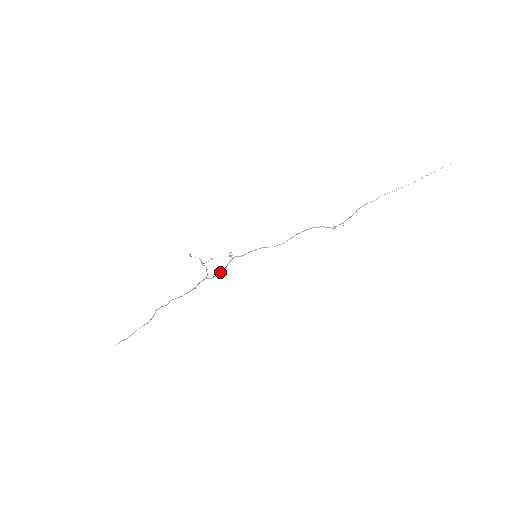
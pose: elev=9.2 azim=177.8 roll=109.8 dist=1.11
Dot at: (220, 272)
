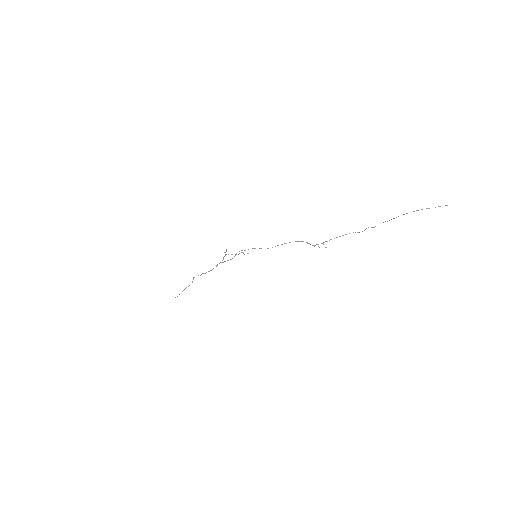
Dot at: occluded
